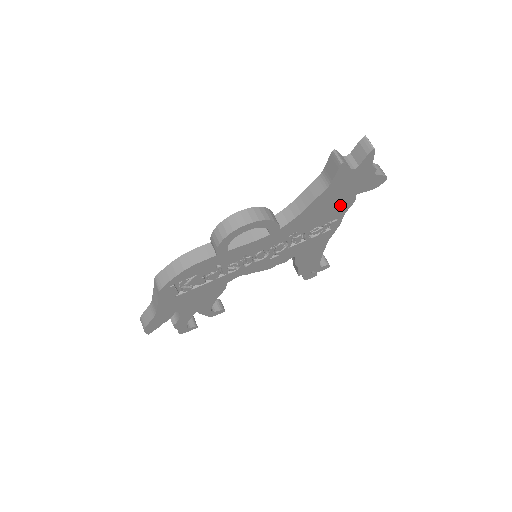
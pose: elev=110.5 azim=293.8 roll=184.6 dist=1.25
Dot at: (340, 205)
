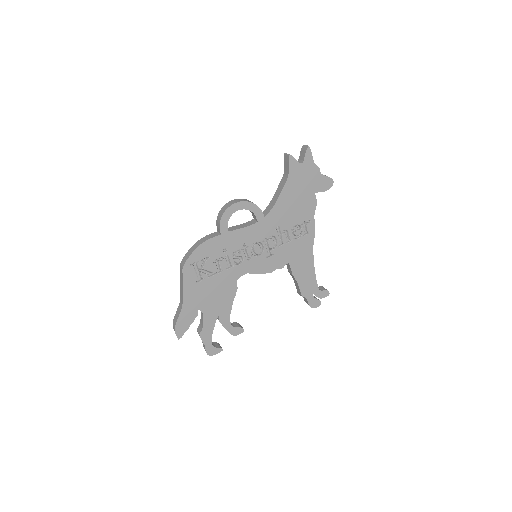
Dot at: (306, 203)
